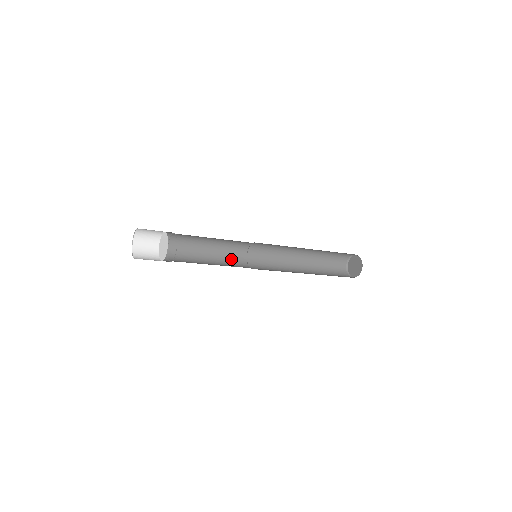
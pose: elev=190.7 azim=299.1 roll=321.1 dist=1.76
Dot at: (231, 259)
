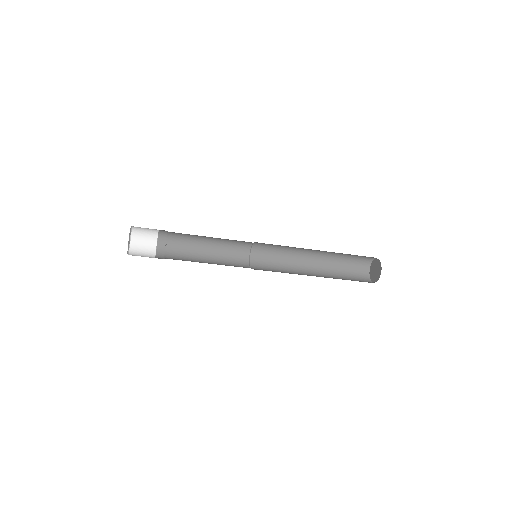
Dot at: occluded
